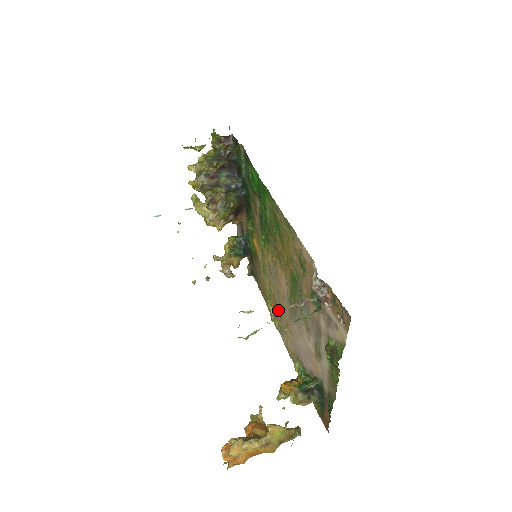
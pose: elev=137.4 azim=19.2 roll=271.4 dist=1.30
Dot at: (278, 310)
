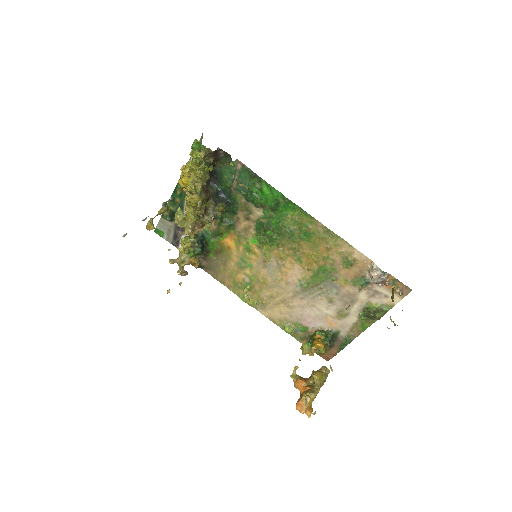
Dot at: (266, 293)
